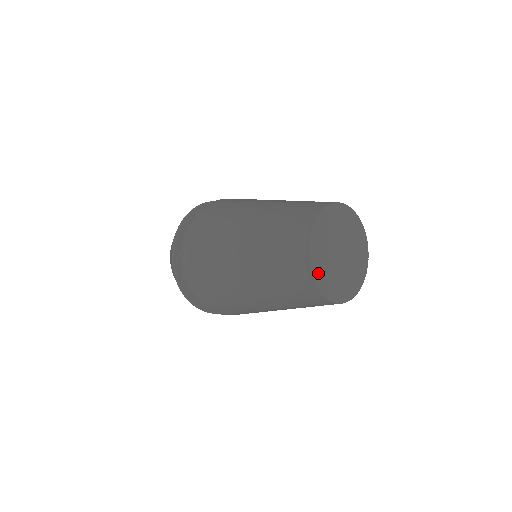
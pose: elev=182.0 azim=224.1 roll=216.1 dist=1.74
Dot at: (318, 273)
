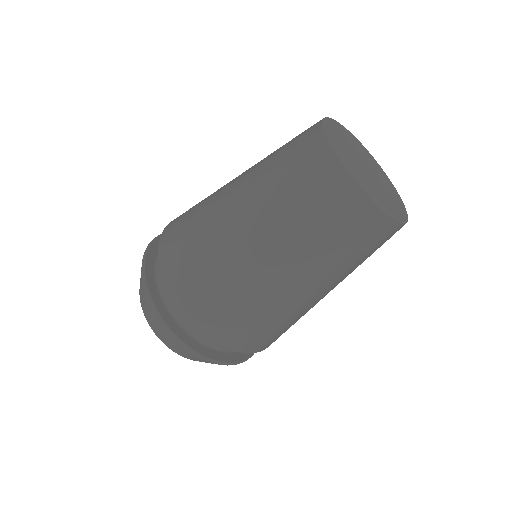
Dot at: (330, 128)
